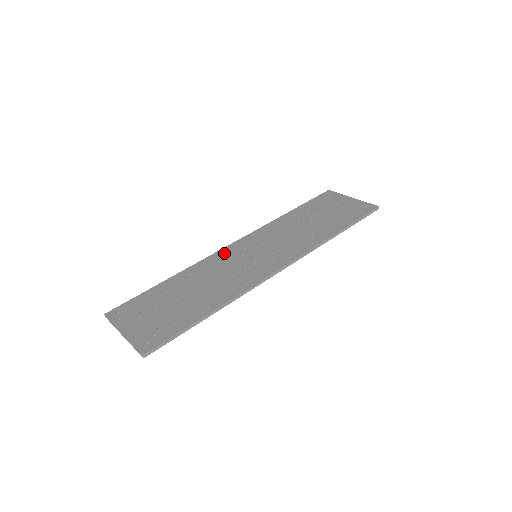
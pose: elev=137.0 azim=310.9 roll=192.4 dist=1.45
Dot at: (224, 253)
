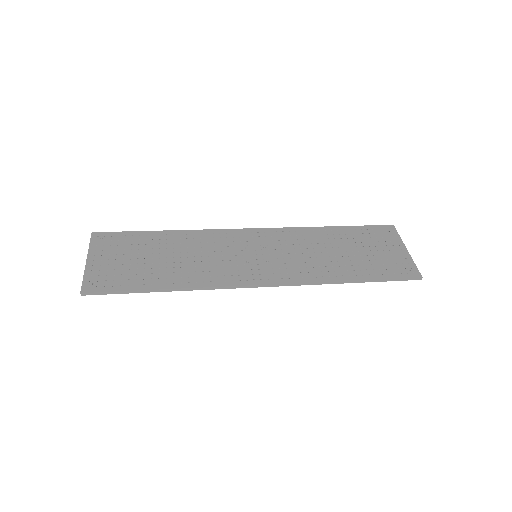
Dot at: (232, 234)
